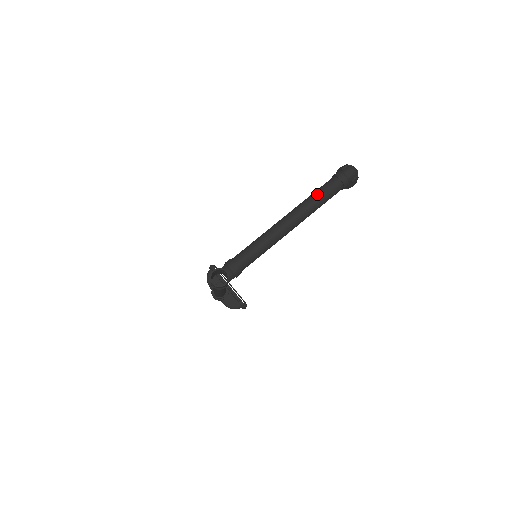
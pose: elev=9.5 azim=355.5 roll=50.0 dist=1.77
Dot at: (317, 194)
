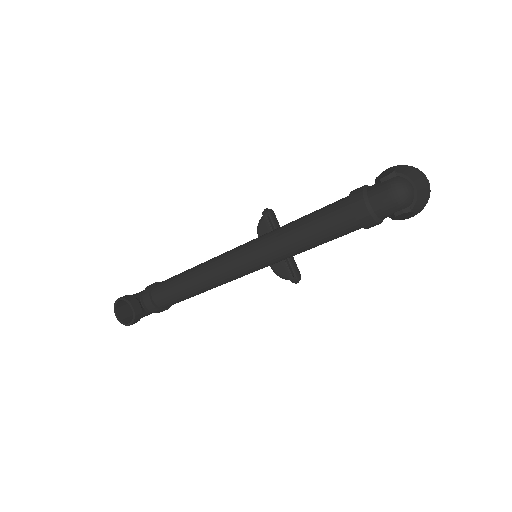
Dot at: (297, 228)
